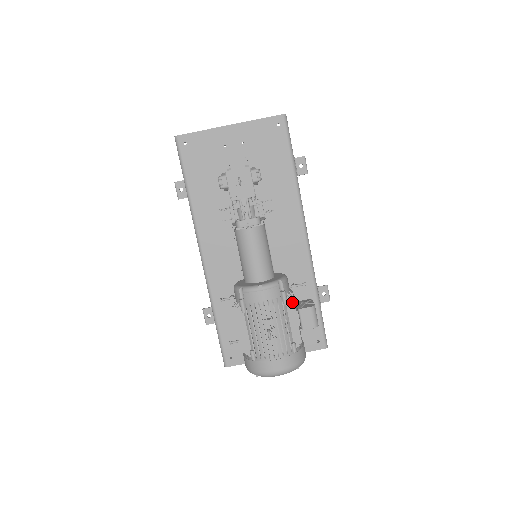
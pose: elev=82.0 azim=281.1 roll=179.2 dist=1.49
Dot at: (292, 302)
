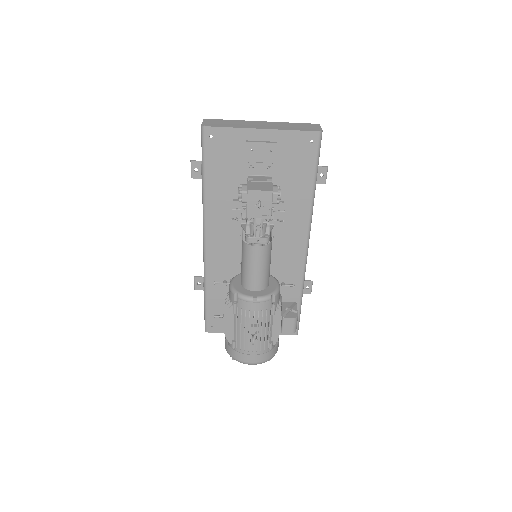
Dot at: (279, 311)
